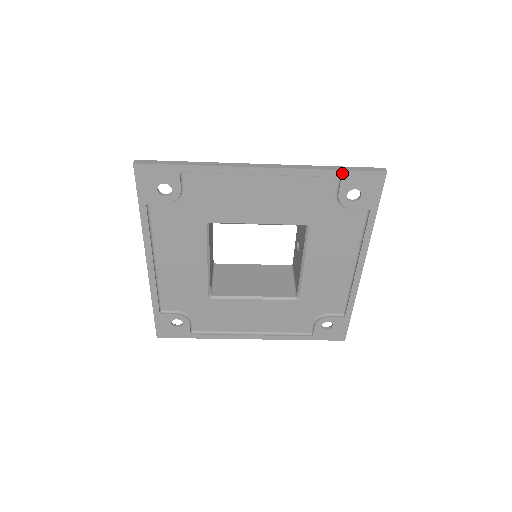
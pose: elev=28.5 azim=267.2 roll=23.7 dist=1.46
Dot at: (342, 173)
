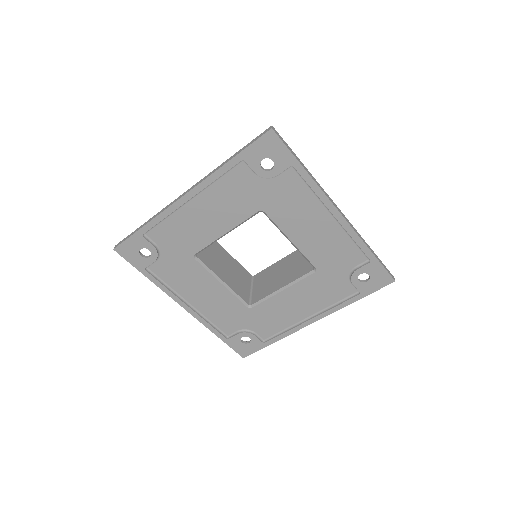
Dot at: (240, 156)
